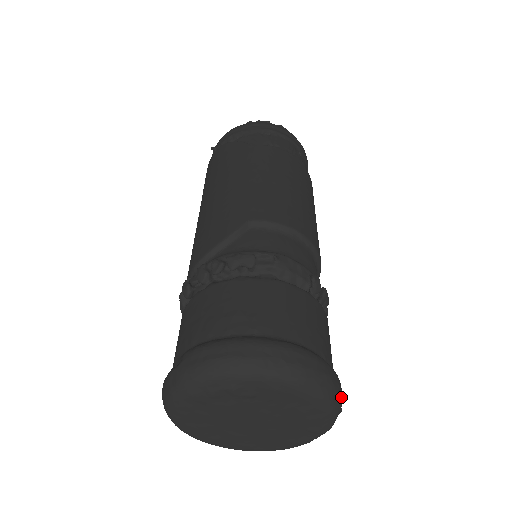
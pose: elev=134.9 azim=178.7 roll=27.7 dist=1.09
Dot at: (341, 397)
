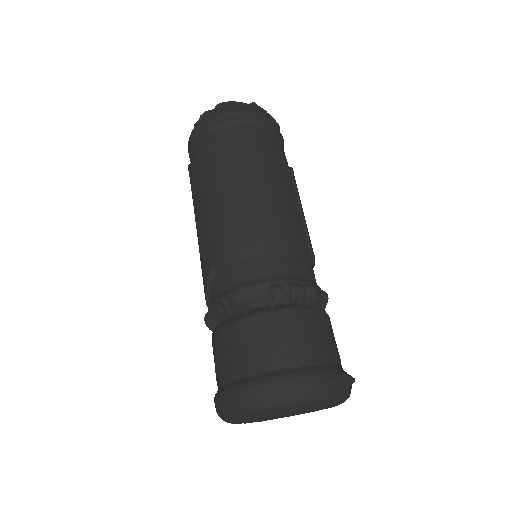
Dot at: (326, 384)
